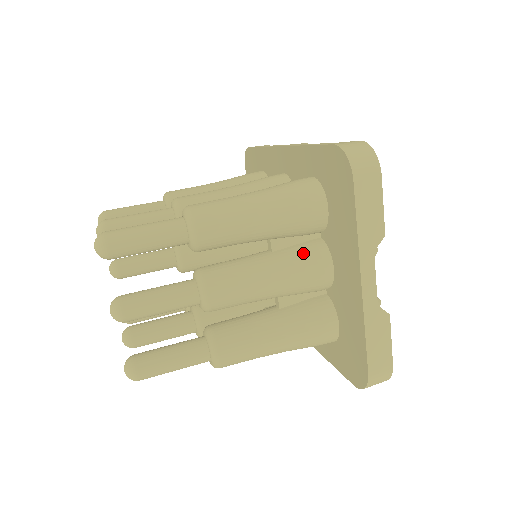
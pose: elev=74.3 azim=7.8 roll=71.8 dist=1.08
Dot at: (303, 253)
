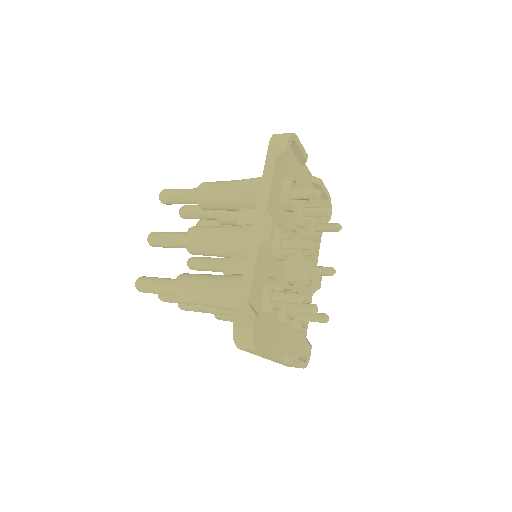
Dot at: occluded
